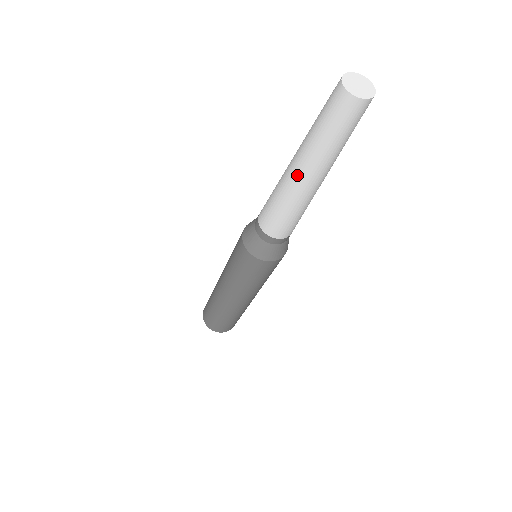
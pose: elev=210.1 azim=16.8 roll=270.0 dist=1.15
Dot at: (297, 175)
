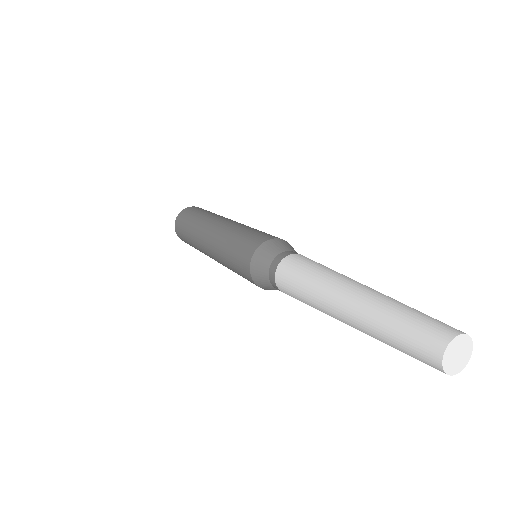
Dot at: (340, 306)
